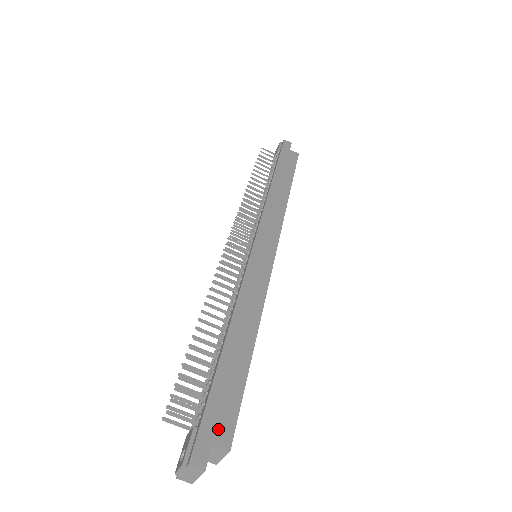
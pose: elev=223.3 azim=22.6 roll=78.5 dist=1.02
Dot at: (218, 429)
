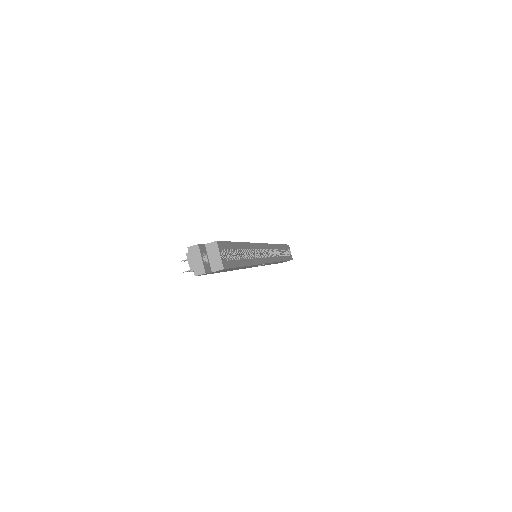
Dot at: occluded
